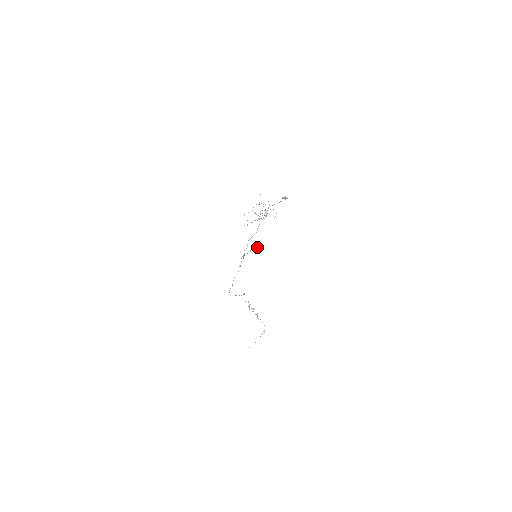
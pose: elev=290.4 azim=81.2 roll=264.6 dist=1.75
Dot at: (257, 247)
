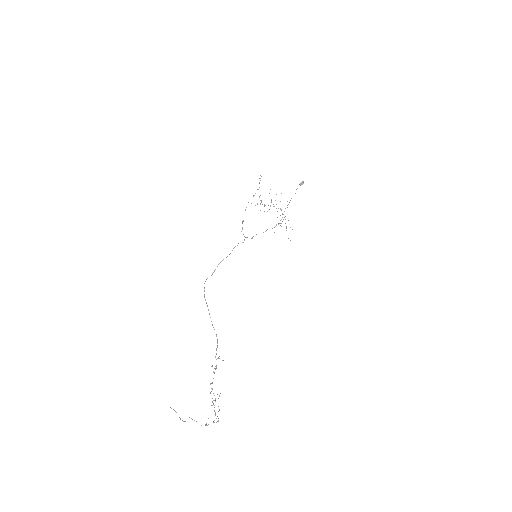
Dot at: occluded
